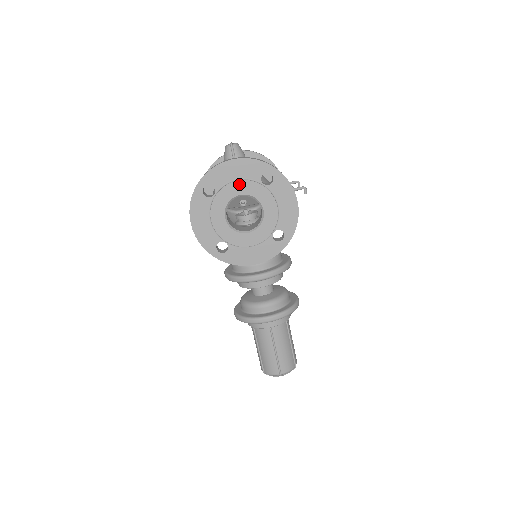
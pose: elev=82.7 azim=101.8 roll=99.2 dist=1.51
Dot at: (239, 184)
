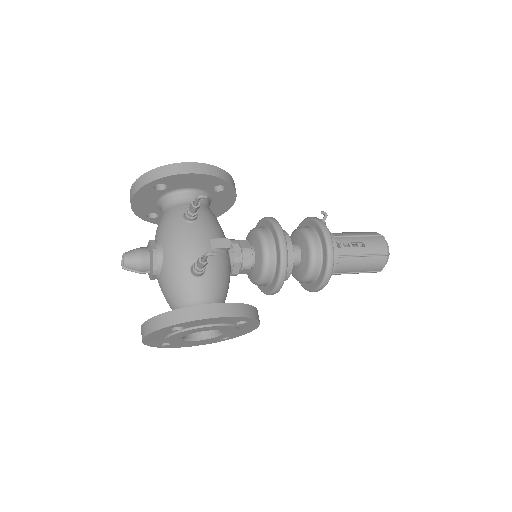
Dot at: (170, 339)
